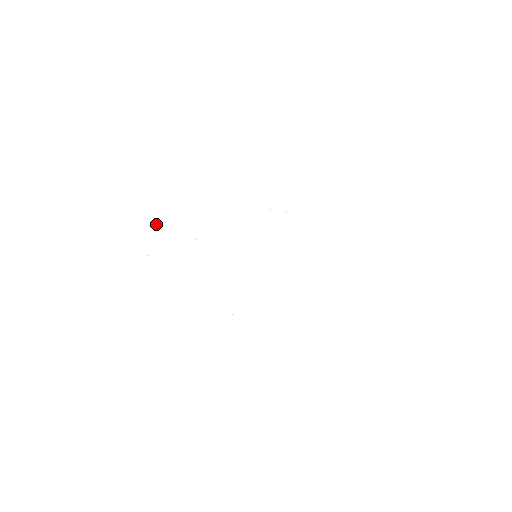
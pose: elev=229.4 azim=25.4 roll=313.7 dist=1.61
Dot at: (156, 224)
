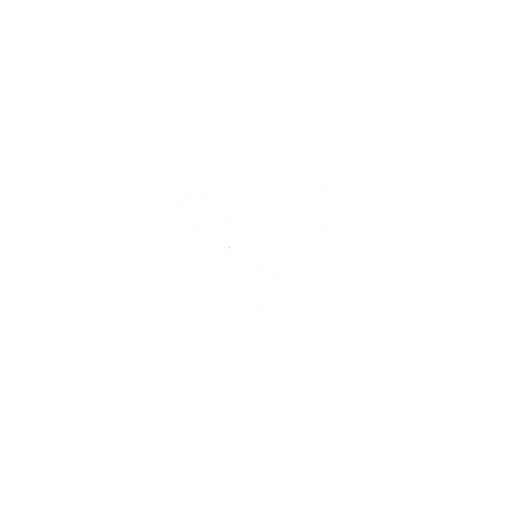
Dot at: occluded
